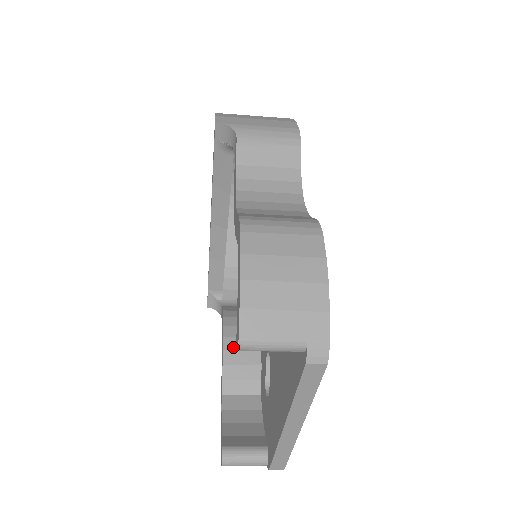
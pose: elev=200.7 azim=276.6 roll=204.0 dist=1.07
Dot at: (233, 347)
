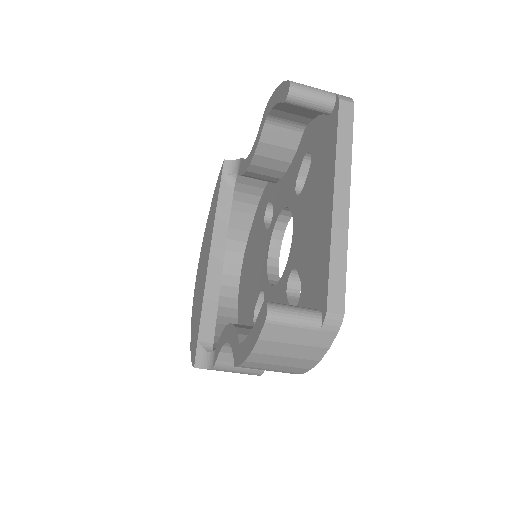
Dot at: (243, 325)
